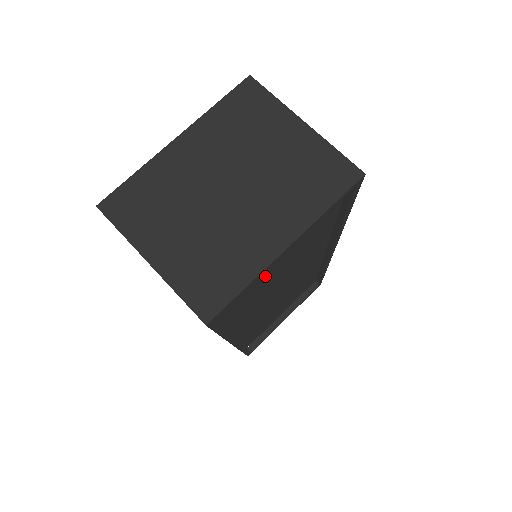
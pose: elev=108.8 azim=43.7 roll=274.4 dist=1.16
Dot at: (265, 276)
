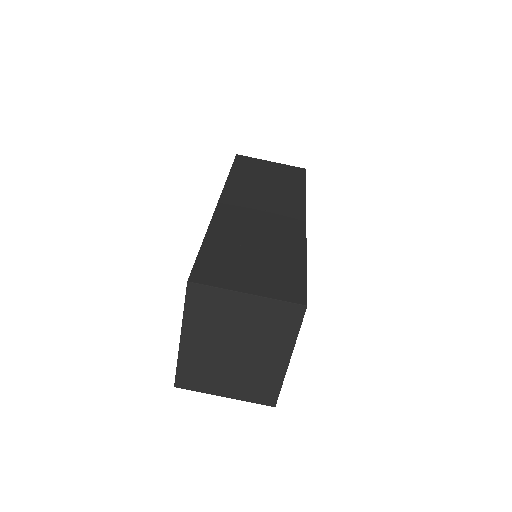
Dot at: occluded
